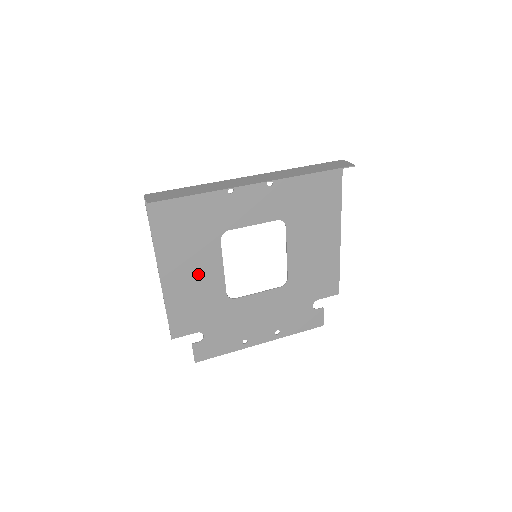
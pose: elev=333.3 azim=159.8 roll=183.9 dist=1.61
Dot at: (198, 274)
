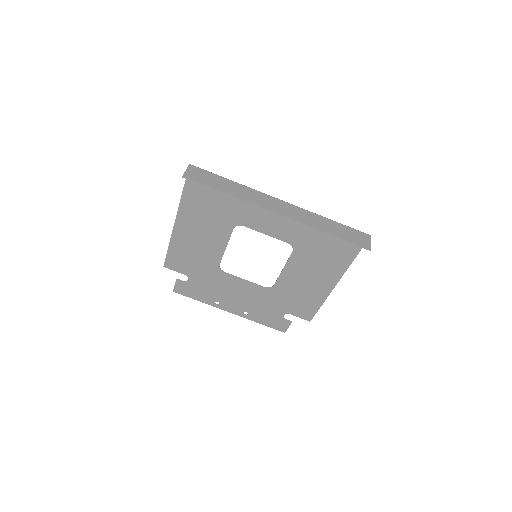
Dot at: (204, 239)
